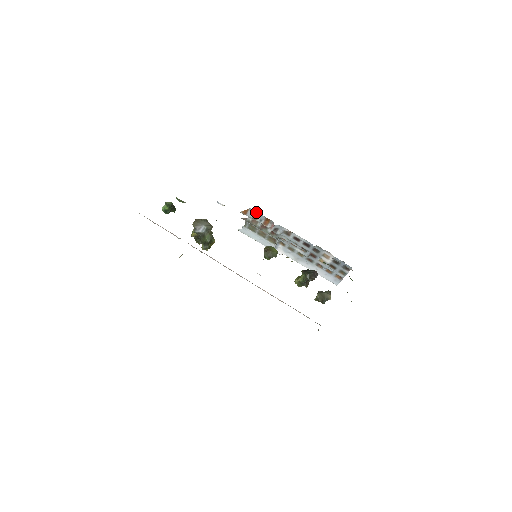
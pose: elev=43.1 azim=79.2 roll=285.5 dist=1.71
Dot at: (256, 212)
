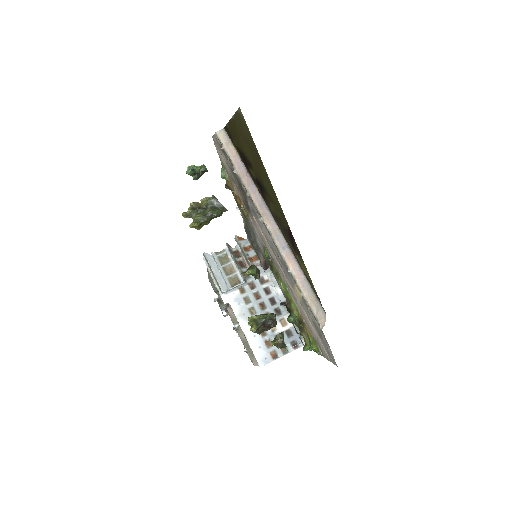
Dot at: (250, 246)
